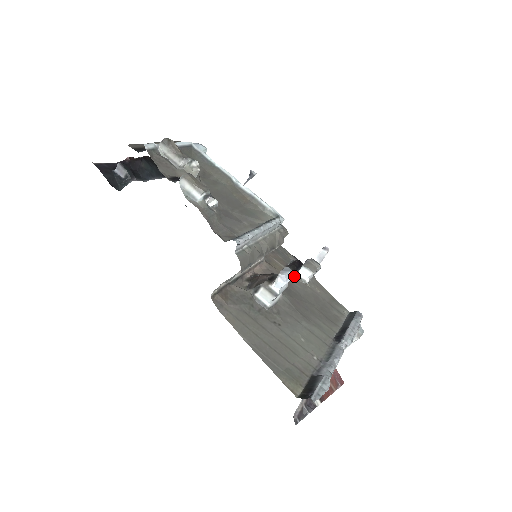
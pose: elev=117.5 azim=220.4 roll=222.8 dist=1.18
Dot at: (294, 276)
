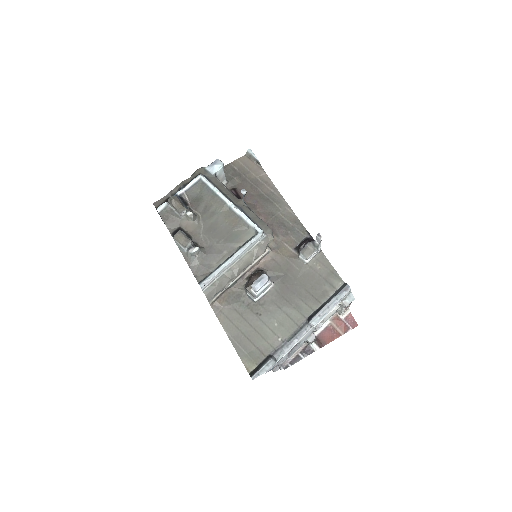
Dot at: (297, 259)
